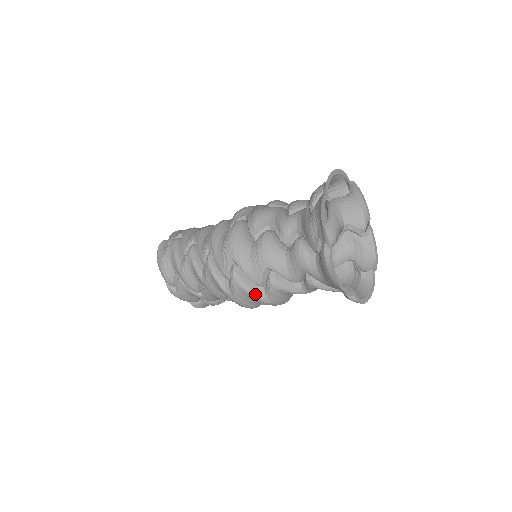
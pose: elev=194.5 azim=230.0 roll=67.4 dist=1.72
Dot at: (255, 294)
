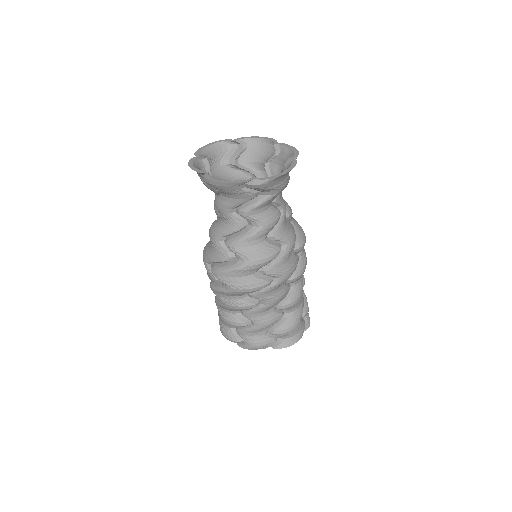
Dot at: (233, 267)
